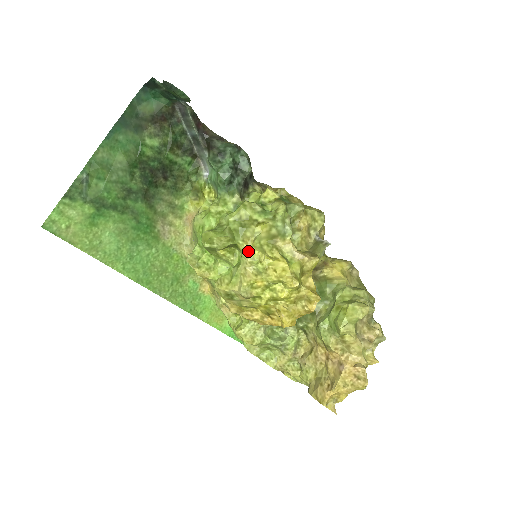
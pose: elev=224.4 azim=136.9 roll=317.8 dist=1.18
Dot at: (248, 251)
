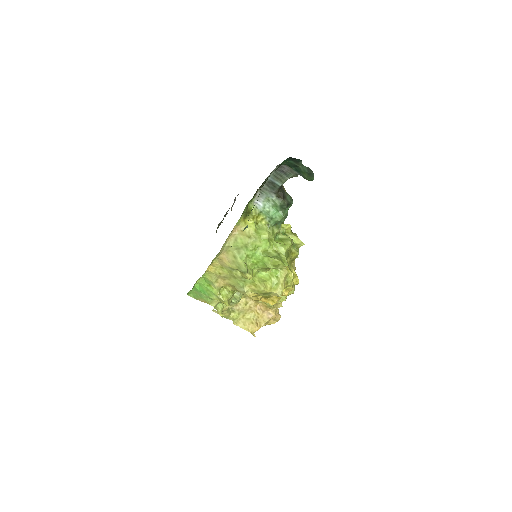
Dot at: (287, 270)
